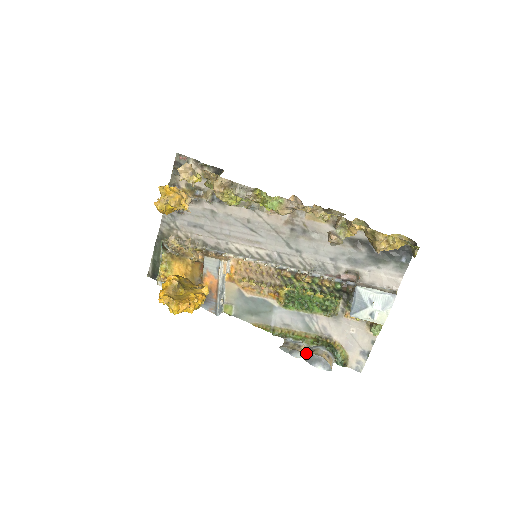
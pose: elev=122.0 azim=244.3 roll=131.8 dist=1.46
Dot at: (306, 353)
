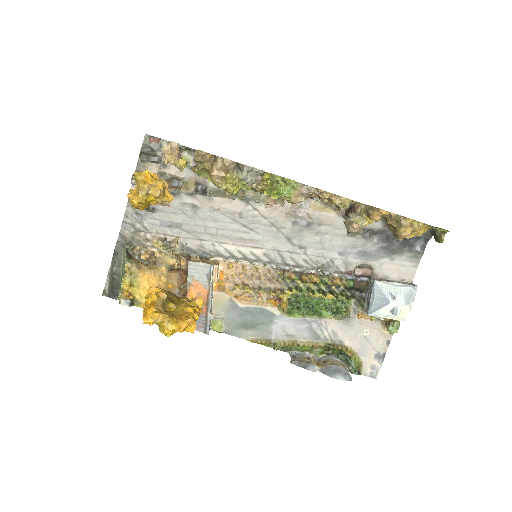
Dot at: (320, 365)
